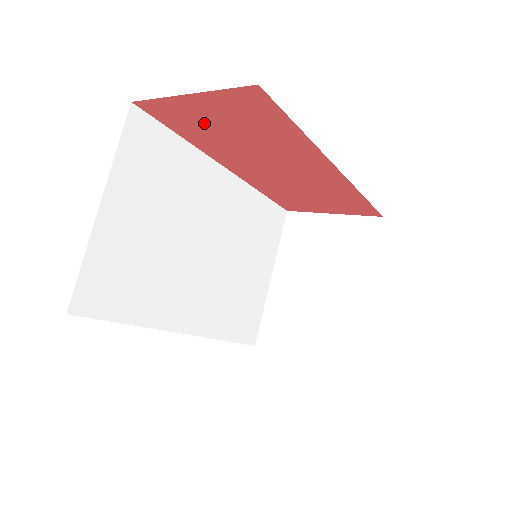
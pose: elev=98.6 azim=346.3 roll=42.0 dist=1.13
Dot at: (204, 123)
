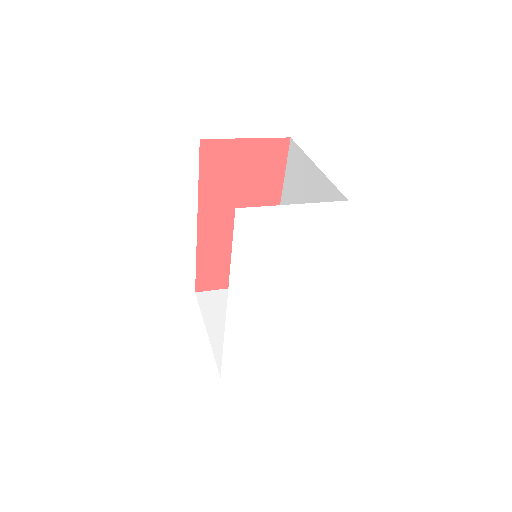
Dot at: (231, 167)
